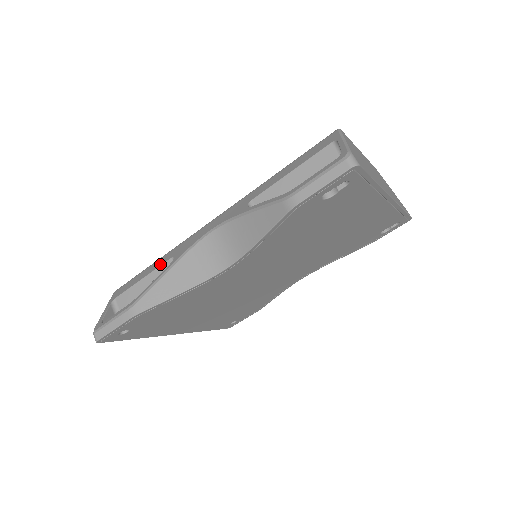
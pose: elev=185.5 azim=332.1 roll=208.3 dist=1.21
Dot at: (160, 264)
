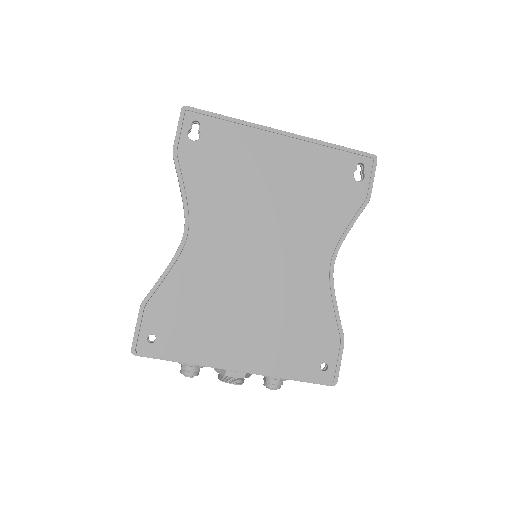
Dot at: occluded
